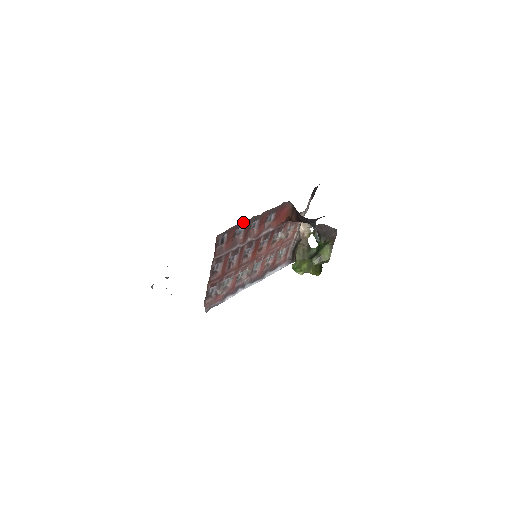
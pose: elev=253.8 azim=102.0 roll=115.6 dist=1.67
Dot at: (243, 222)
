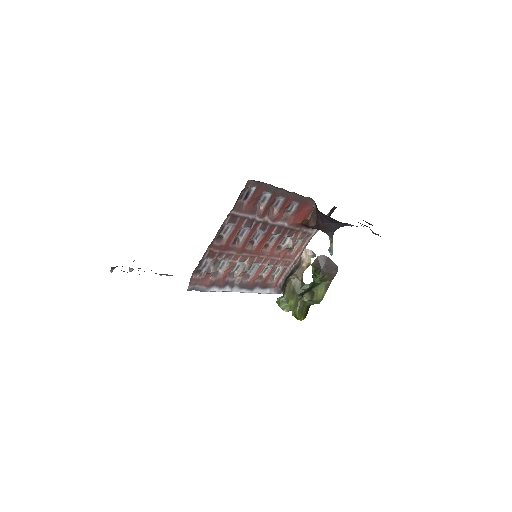
Dot at: (273, 187)
